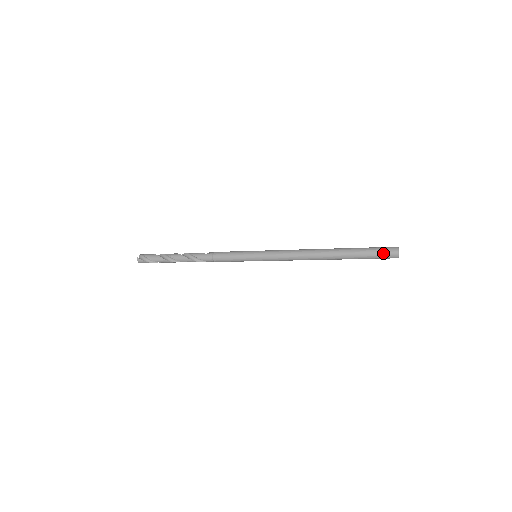
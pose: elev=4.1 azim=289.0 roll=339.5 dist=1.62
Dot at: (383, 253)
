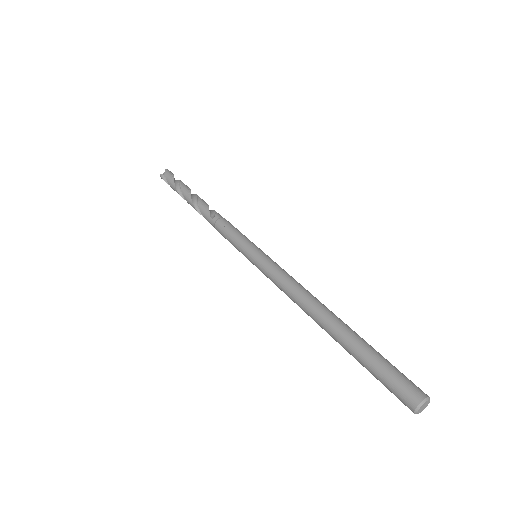
Dot at: (393, 392)
